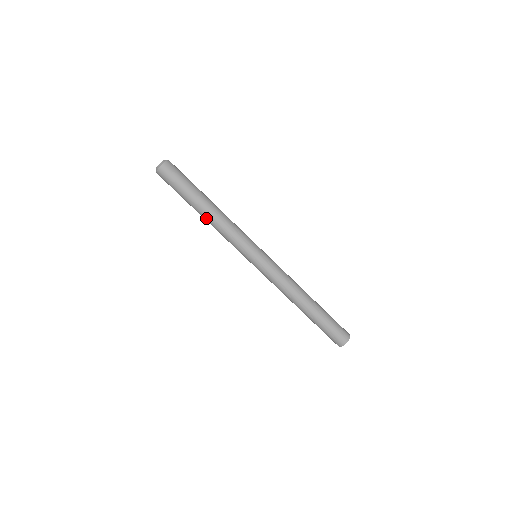
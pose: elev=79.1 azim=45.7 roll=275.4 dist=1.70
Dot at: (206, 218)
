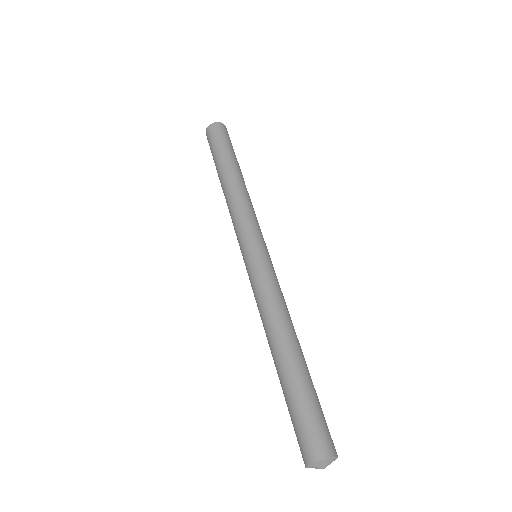
Dot at: (224, 186)
